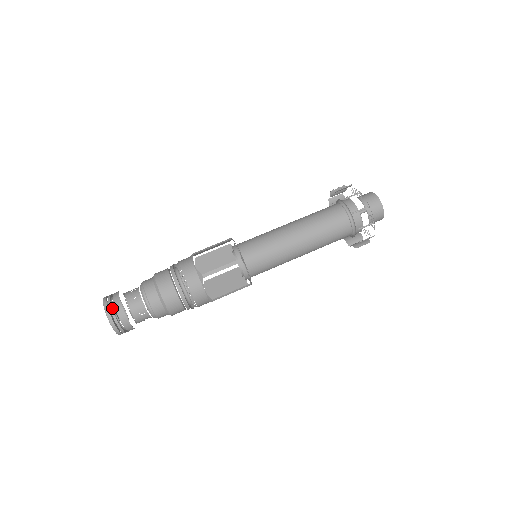
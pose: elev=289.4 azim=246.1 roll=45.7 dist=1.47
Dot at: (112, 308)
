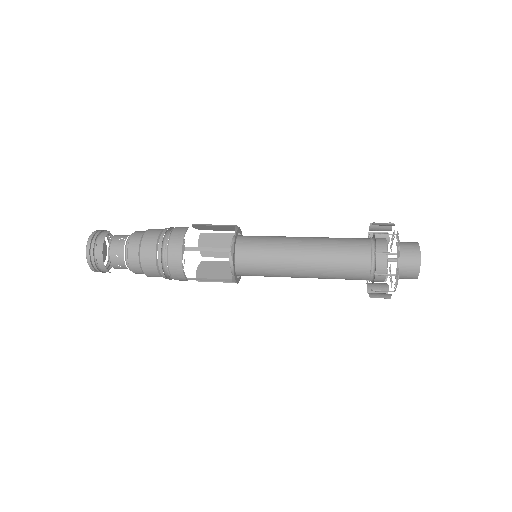
Dot at: occluded
